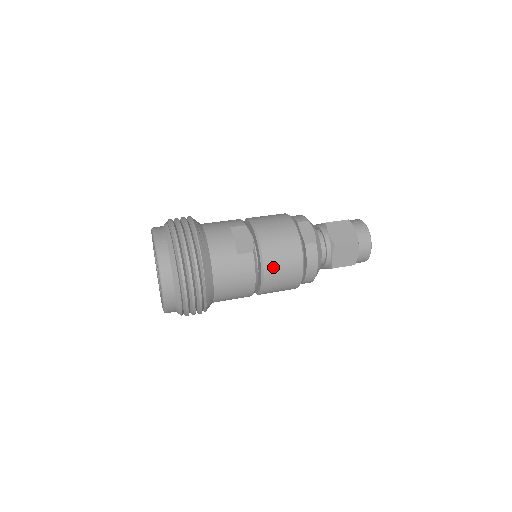
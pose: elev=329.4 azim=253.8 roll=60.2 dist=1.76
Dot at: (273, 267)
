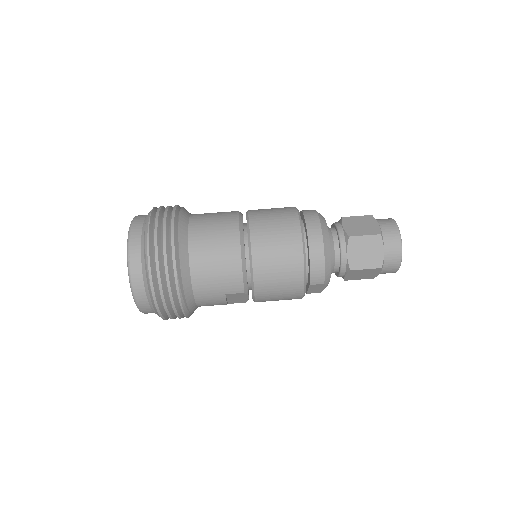
Dot at: occluded
